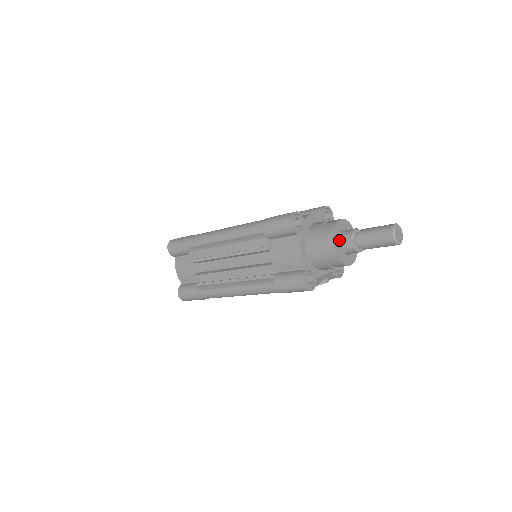
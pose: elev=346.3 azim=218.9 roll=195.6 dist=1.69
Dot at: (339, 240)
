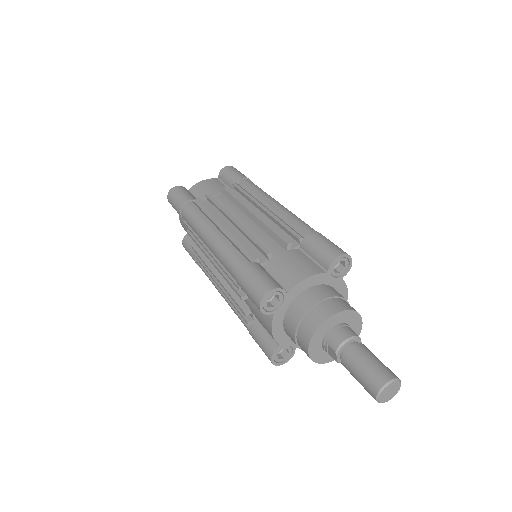
Dot at: (321, 341)
